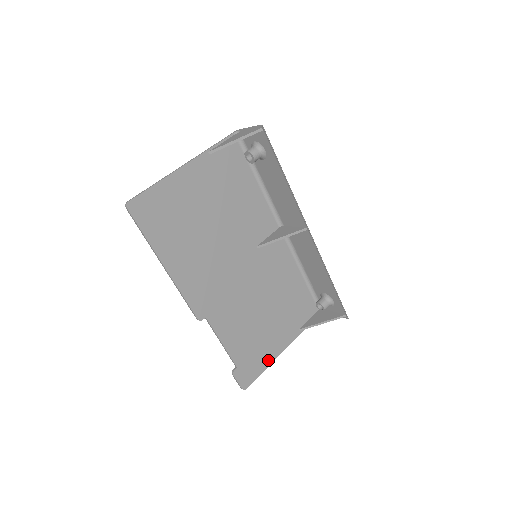
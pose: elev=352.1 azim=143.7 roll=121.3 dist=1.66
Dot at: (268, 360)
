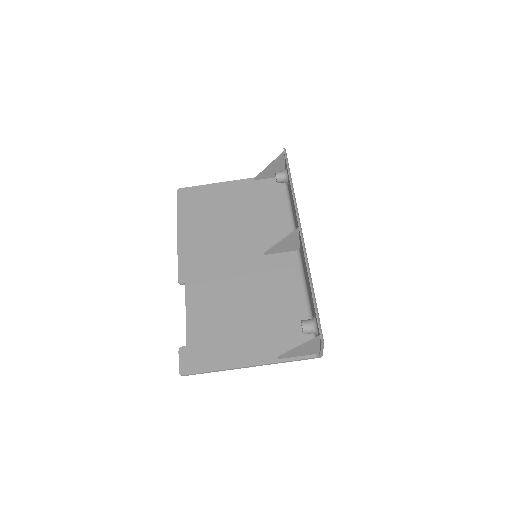
Dot at: (223, 363)
